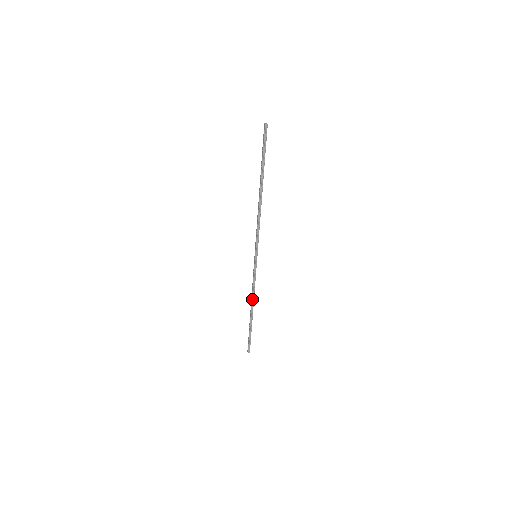
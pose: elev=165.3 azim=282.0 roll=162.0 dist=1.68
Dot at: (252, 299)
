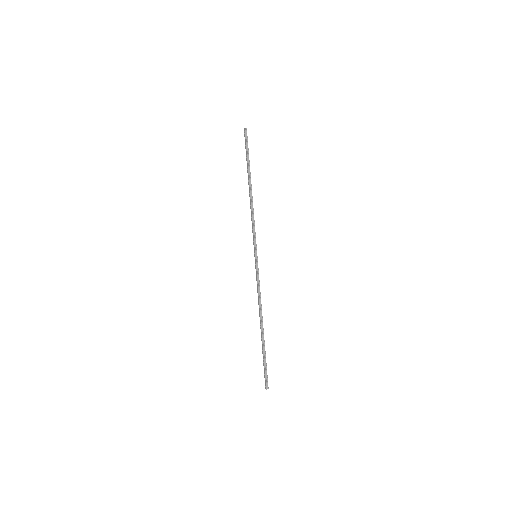
Dot at: (260, 309)
